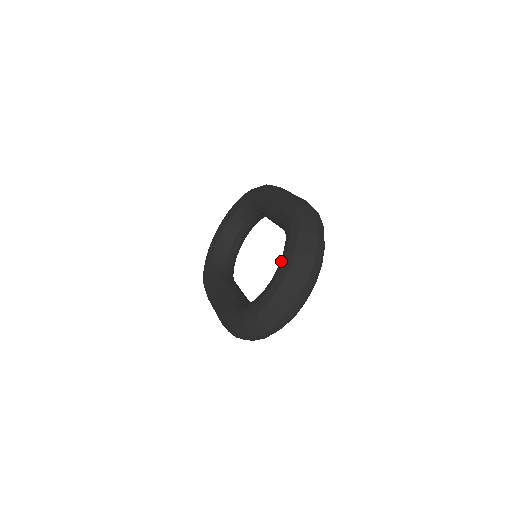
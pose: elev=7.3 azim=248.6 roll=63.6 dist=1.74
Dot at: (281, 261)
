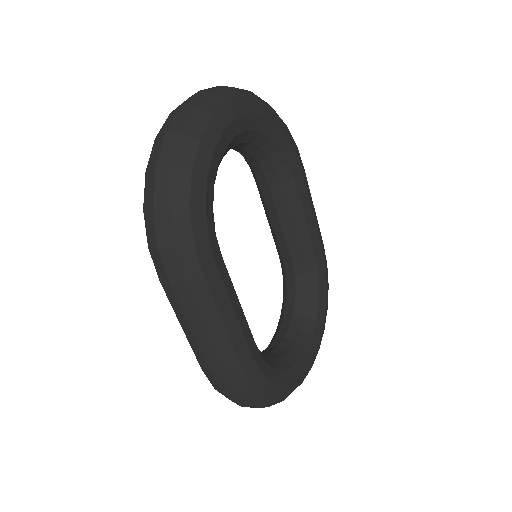
Dot at: occluded
